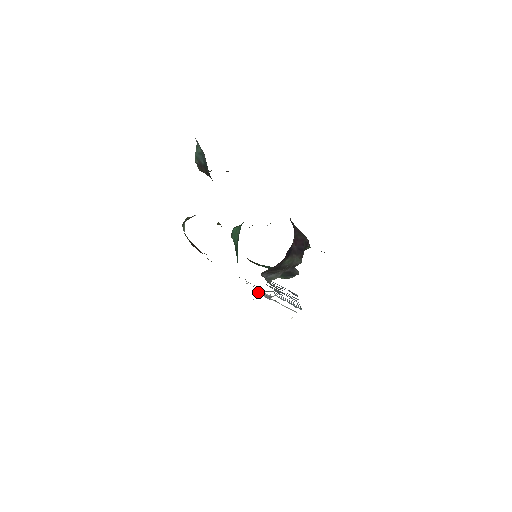
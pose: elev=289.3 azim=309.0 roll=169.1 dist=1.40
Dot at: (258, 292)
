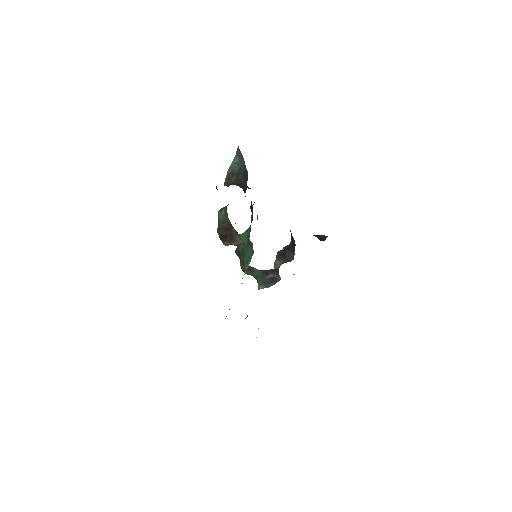
Dot at: occluded
